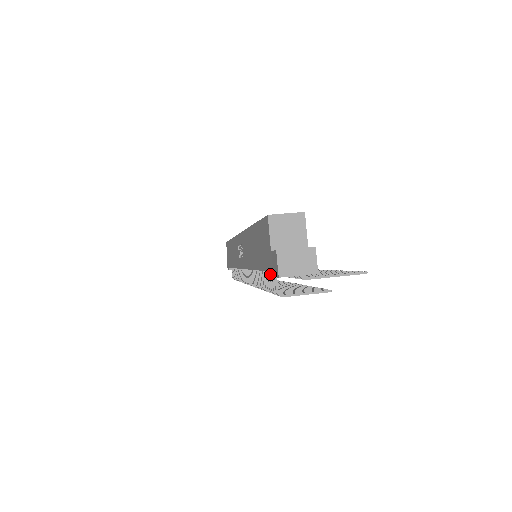
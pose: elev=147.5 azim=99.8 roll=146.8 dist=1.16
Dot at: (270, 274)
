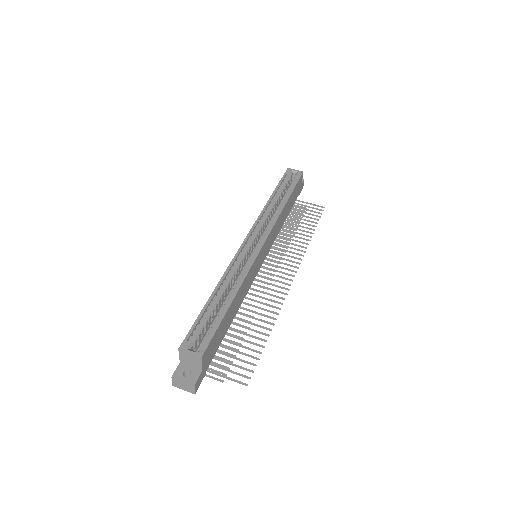
Dot at: occluded
